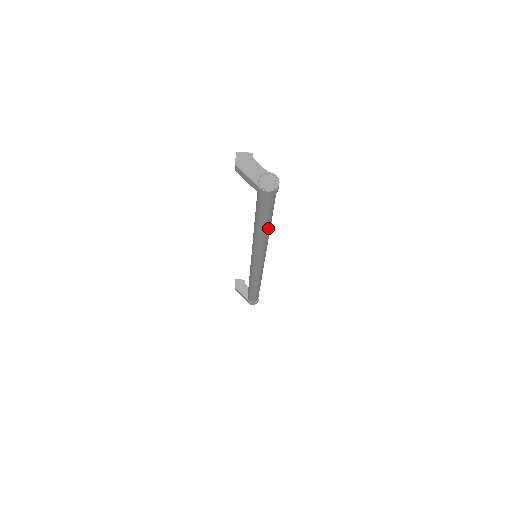
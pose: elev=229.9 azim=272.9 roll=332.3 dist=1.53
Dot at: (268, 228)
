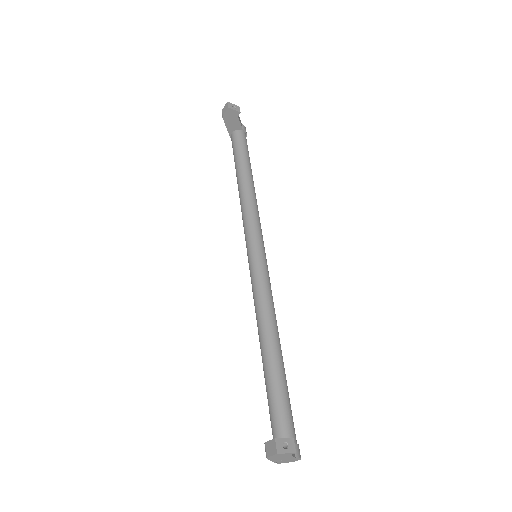
Dot at: occluded
